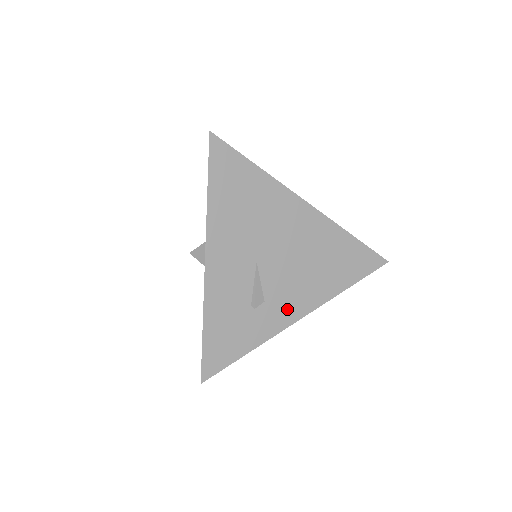
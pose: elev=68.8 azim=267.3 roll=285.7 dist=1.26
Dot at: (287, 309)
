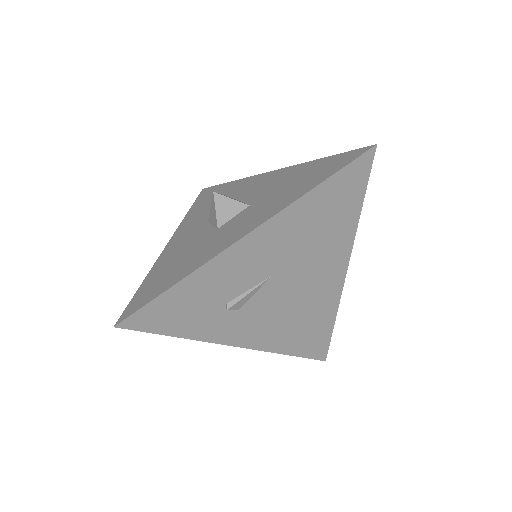
Dot at: (242, 331)
